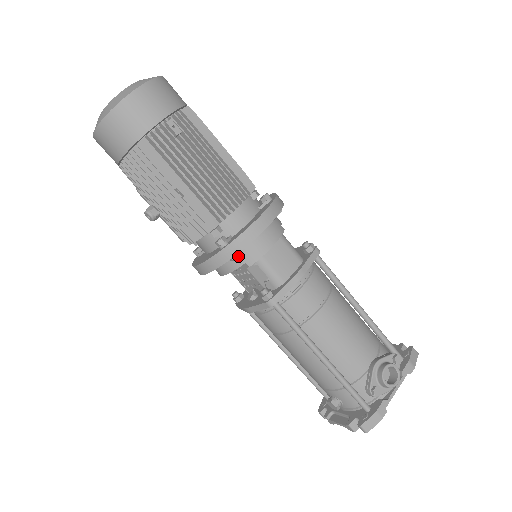
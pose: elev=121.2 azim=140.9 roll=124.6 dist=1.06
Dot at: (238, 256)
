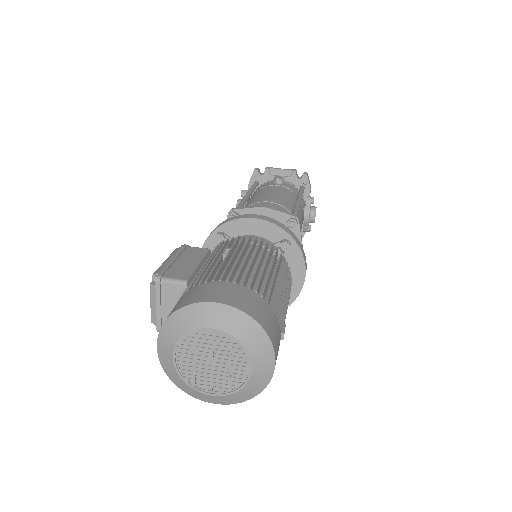
Dot at: occluded
